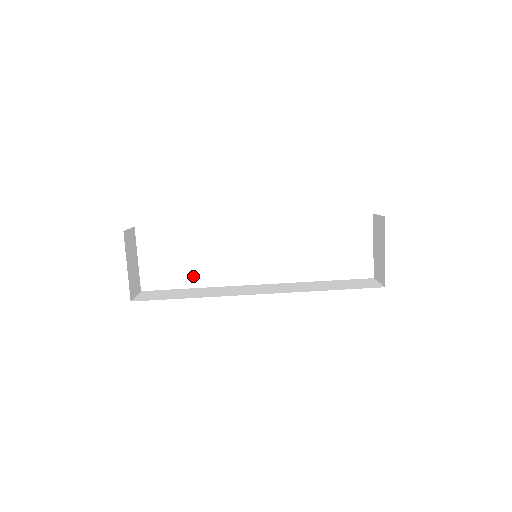
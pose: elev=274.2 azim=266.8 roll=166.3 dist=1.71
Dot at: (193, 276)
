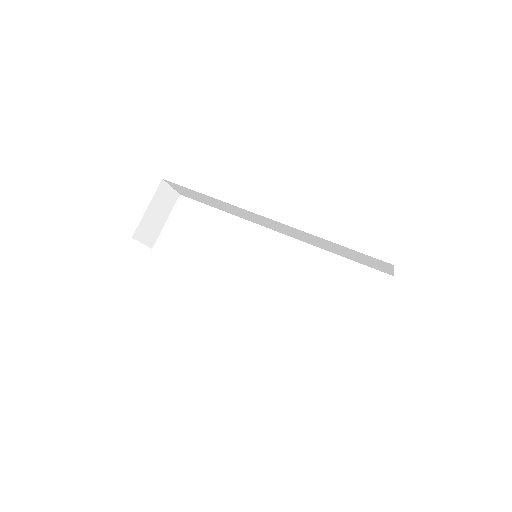
Dot at: (199, 256)
